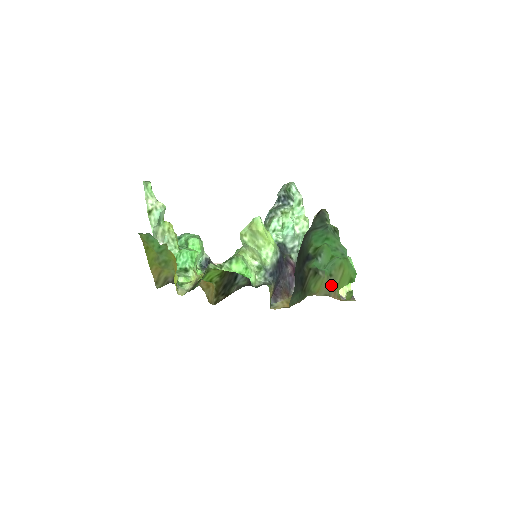
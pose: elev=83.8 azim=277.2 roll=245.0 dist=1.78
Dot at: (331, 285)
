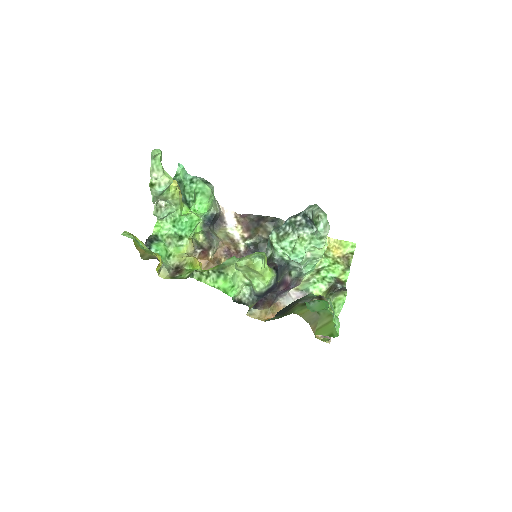
Dot at: (315, 319)
